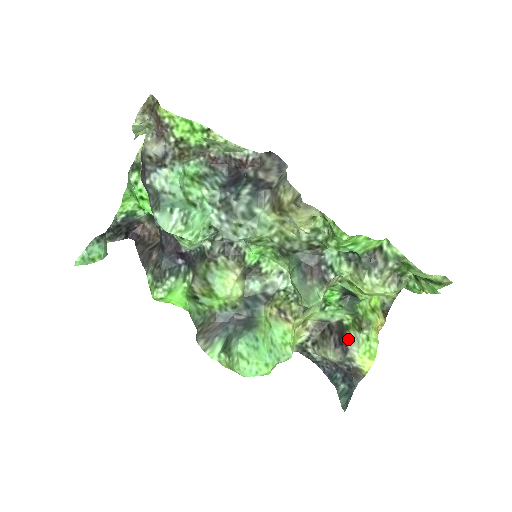
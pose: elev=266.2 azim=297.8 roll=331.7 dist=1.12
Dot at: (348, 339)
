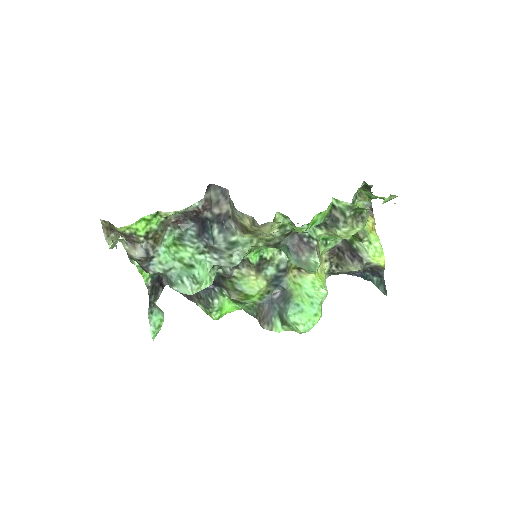
Dot at: (357, 250)
